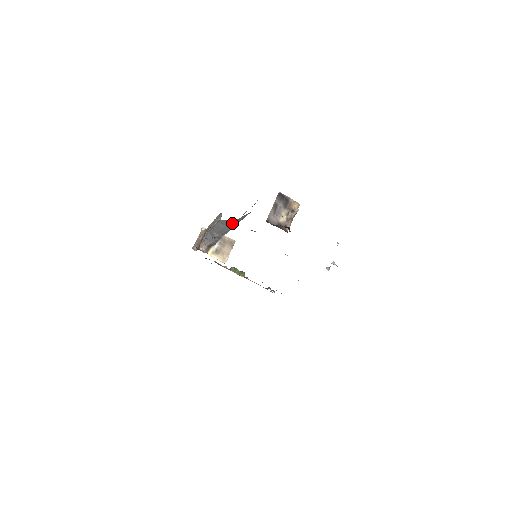
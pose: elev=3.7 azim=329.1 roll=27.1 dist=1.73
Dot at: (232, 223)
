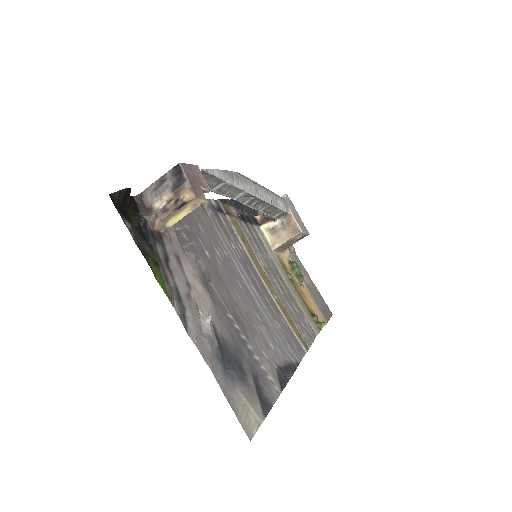
Dot at: occluded
